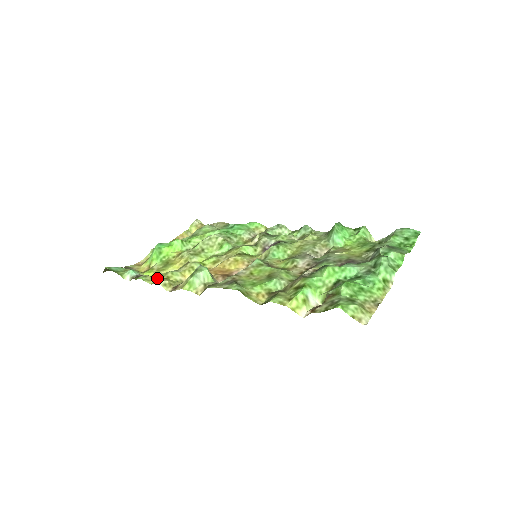
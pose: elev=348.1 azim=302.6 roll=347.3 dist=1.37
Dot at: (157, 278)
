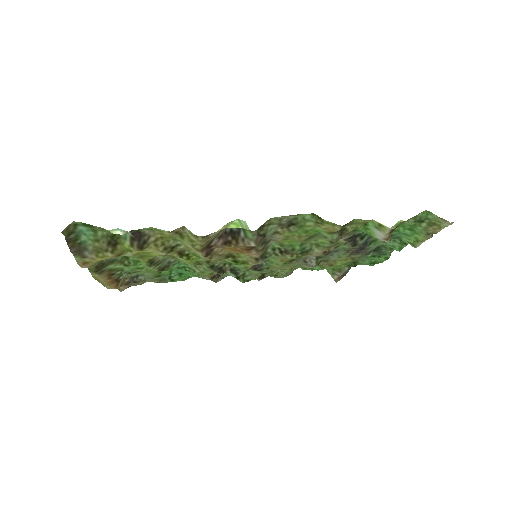
Dot at: (166, 236)
